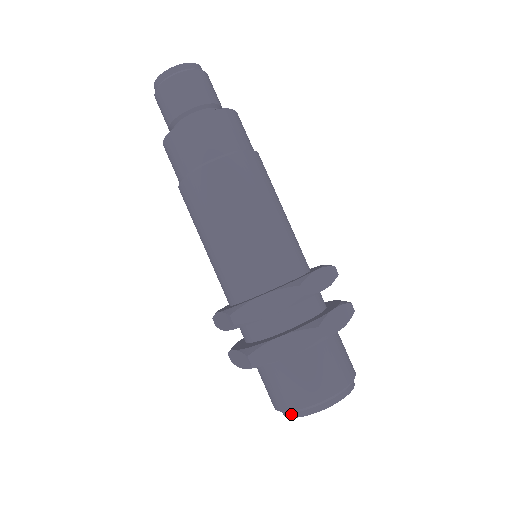
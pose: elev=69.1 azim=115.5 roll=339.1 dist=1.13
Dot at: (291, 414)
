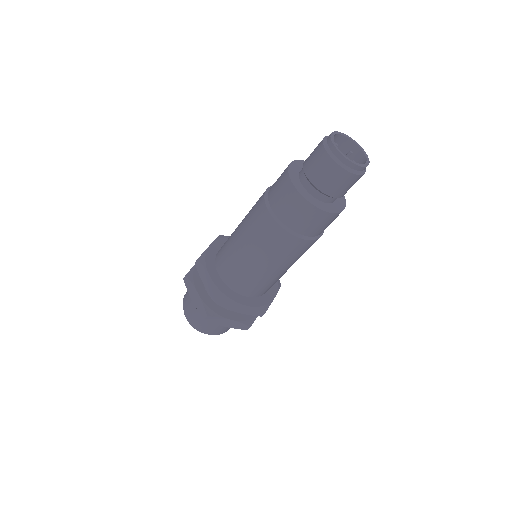
Dot at: occluded
